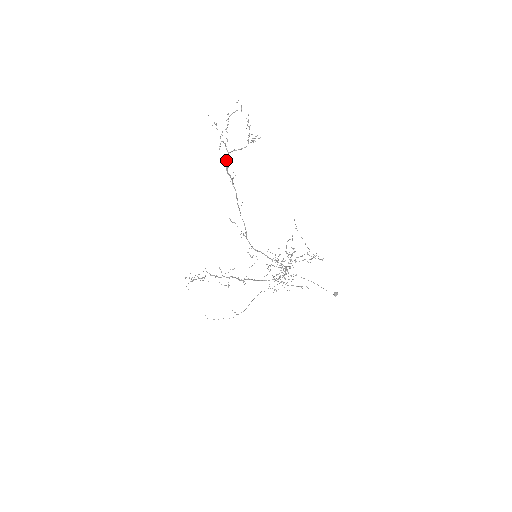
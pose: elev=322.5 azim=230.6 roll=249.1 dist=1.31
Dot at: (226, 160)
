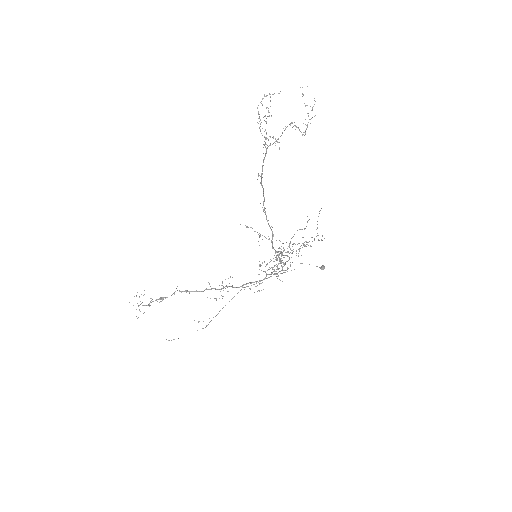
Dot at: (264, 158)
